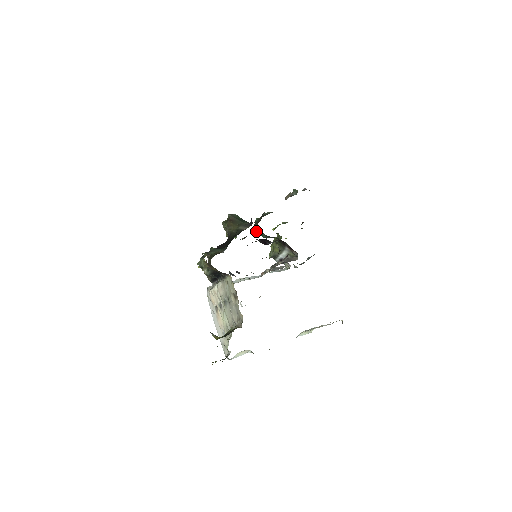
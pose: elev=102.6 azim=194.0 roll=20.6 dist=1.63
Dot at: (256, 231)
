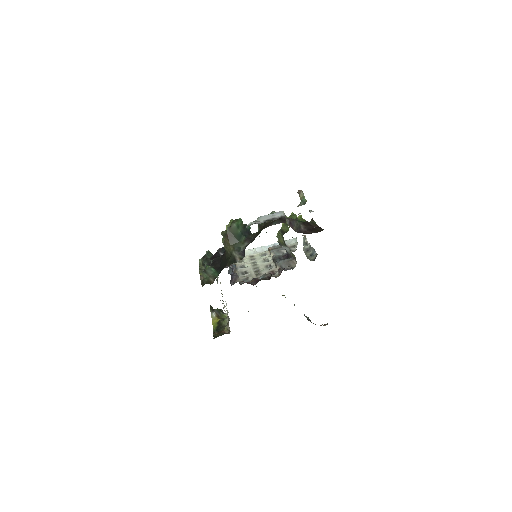
Dot at: occluded
